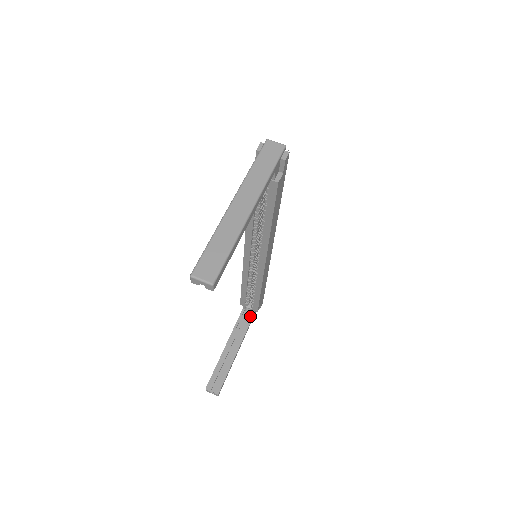
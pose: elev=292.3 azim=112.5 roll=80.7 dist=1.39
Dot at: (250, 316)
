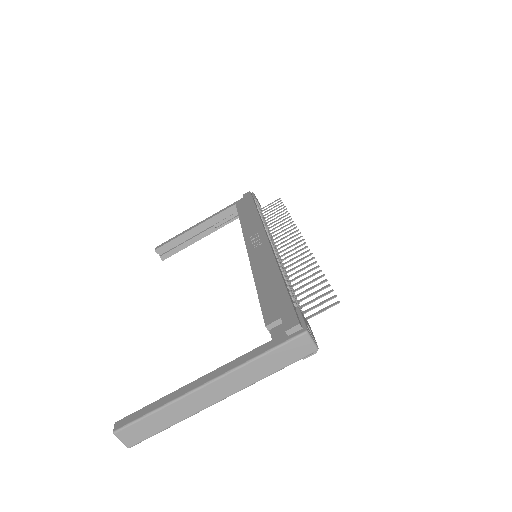
Dot at: occluded
